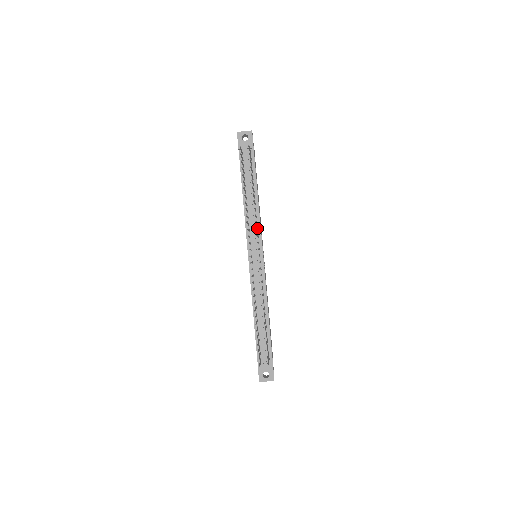
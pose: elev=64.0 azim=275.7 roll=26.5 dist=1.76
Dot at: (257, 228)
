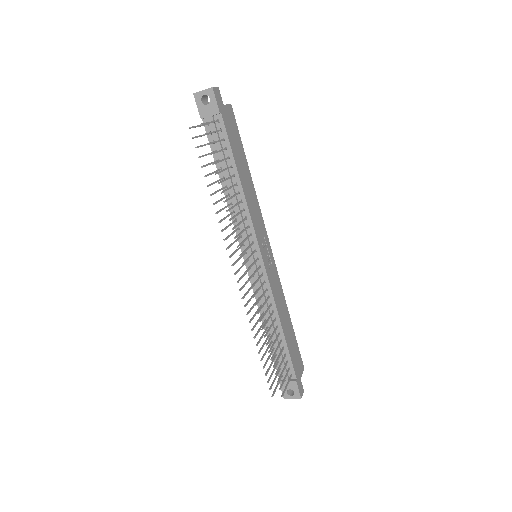
Dot at: (248, 224)
